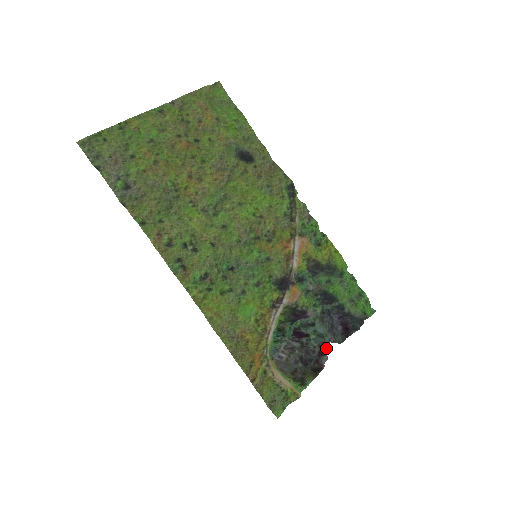
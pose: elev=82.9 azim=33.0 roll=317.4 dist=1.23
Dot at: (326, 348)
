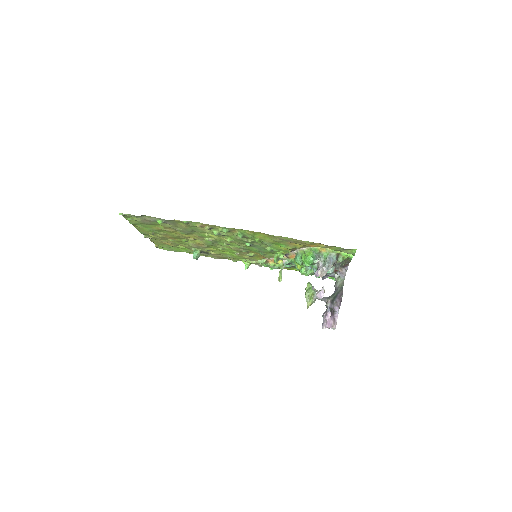
Dot at: occluded
